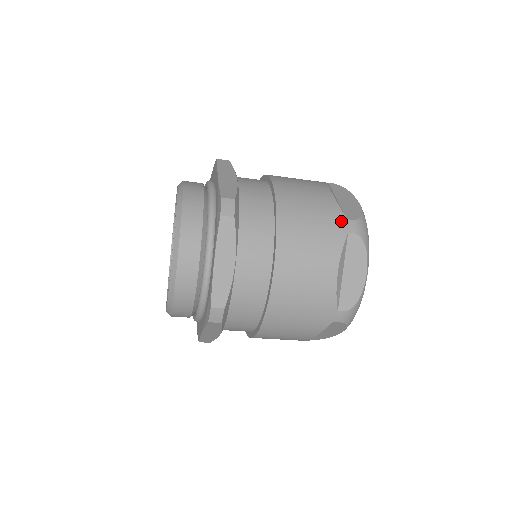
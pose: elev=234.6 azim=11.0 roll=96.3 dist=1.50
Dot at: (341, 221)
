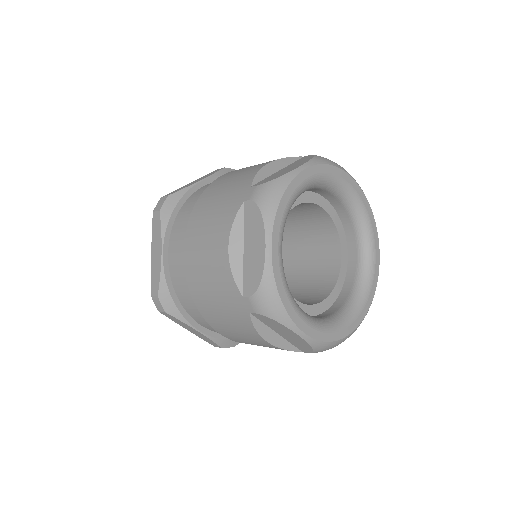
Dot at: (239, 300)
